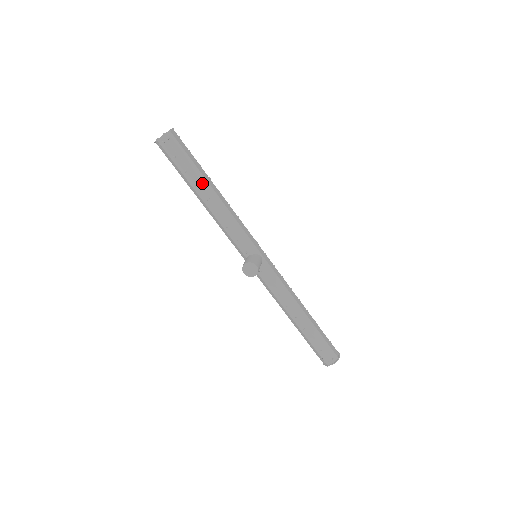
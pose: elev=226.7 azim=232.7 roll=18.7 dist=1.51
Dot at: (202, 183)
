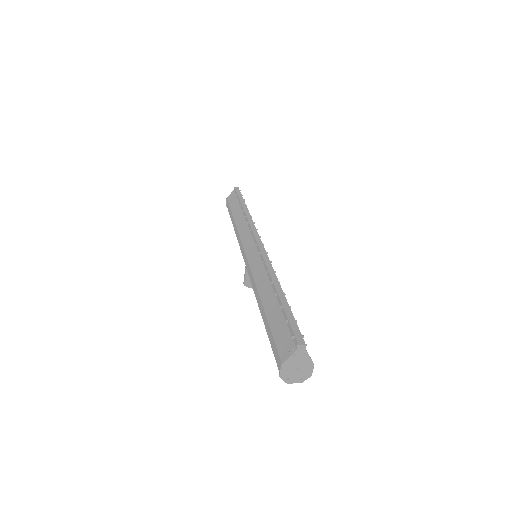
Dot at: occluded
